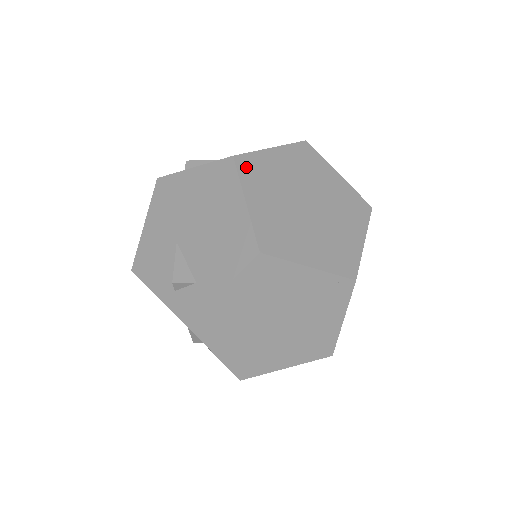
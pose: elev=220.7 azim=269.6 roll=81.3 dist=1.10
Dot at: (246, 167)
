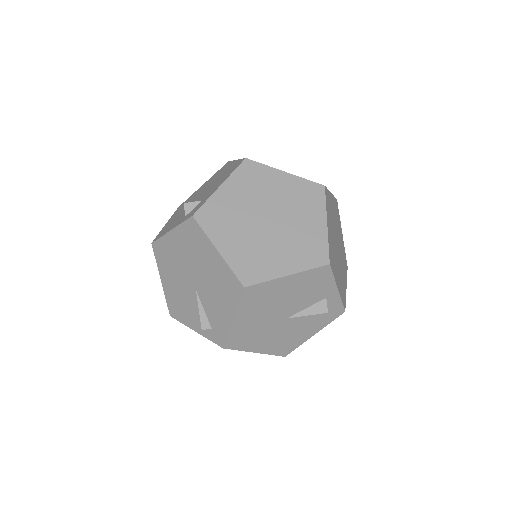
Dot at: occluded
